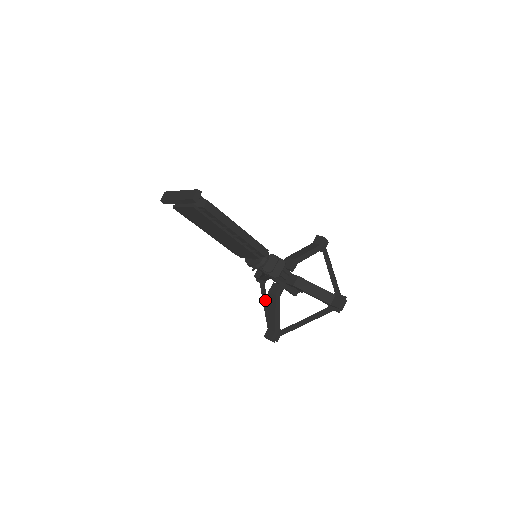
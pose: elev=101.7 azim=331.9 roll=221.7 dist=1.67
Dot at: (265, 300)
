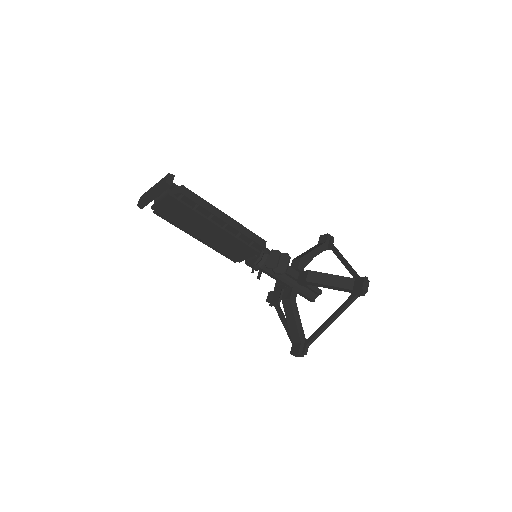
Dot at: (283, 319)
